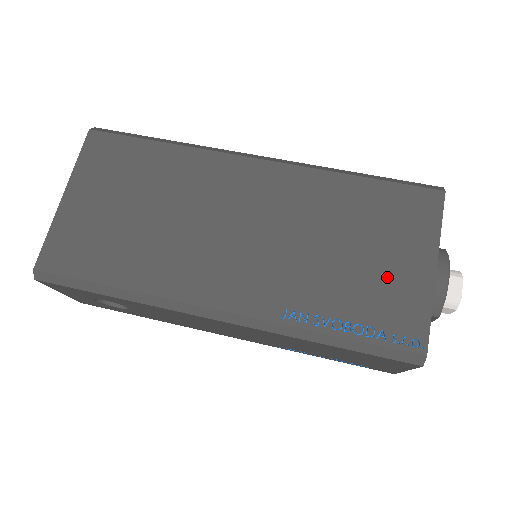
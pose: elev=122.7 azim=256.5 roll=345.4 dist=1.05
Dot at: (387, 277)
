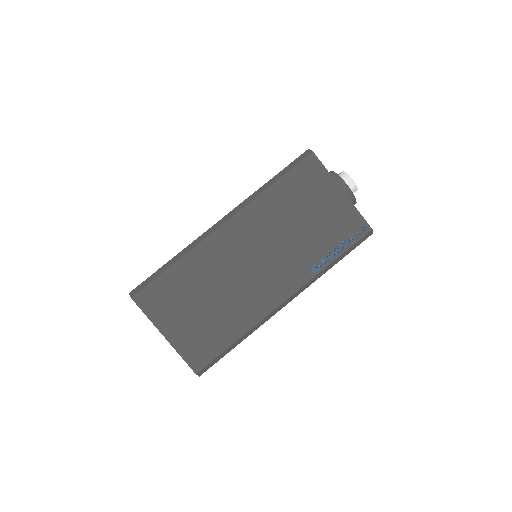
Dot at: (329, 215)
